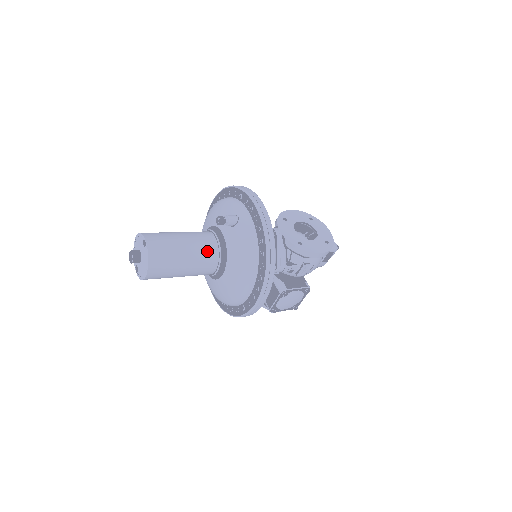
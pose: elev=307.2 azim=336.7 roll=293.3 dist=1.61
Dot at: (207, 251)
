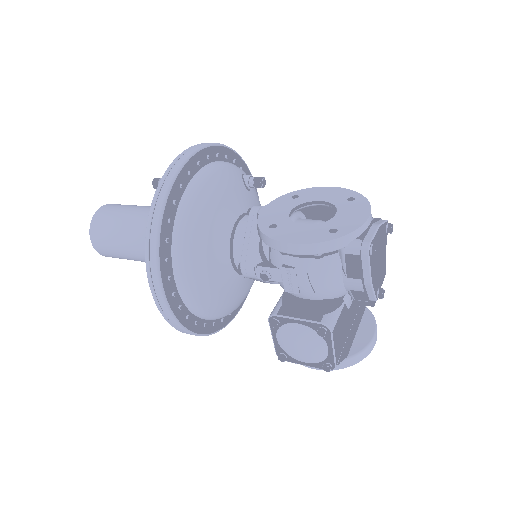
Dot at: occluded
